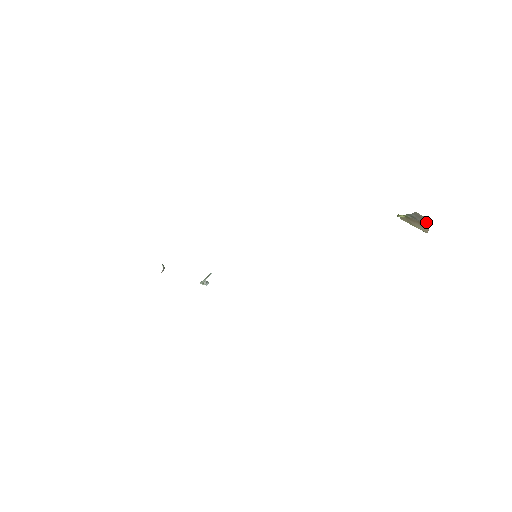
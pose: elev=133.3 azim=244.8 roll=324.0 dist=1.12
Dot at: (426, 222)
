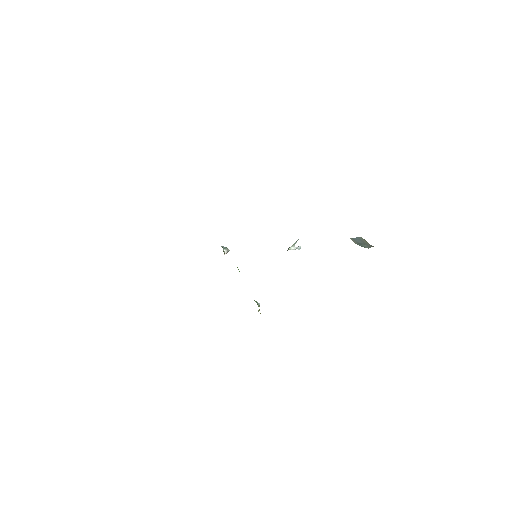
Dot at: occluded
